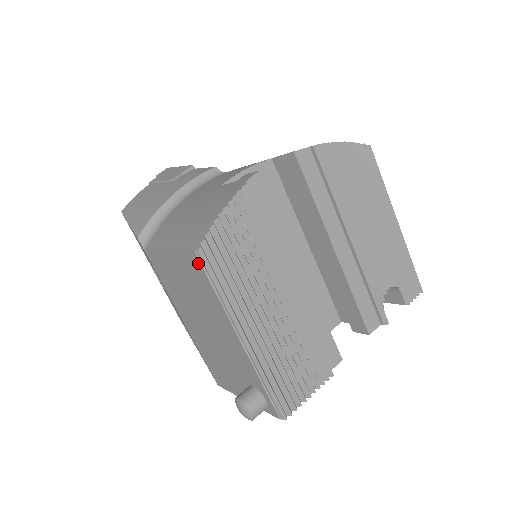
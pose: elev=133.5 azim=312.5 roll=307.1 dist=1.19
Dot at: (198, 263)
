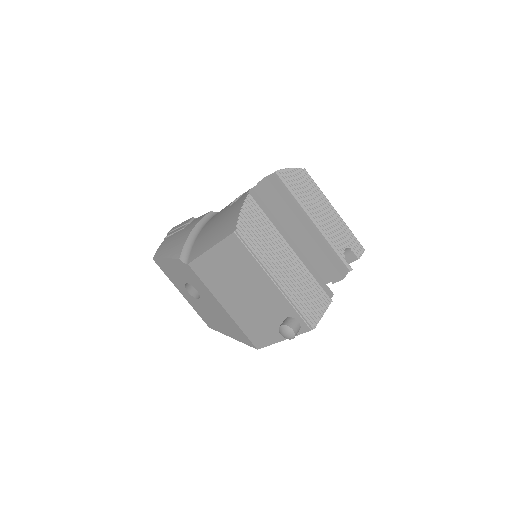
Dot at: (237, 240)
